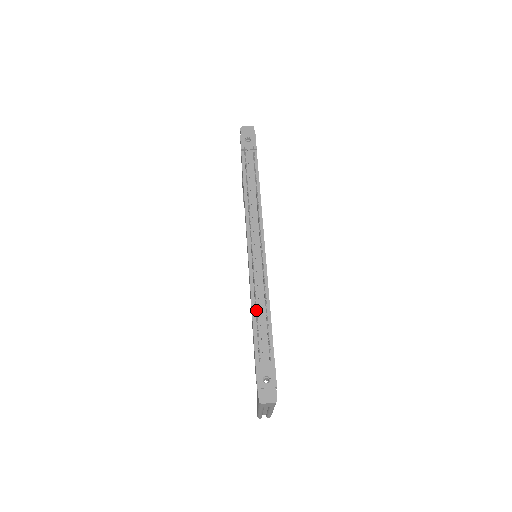
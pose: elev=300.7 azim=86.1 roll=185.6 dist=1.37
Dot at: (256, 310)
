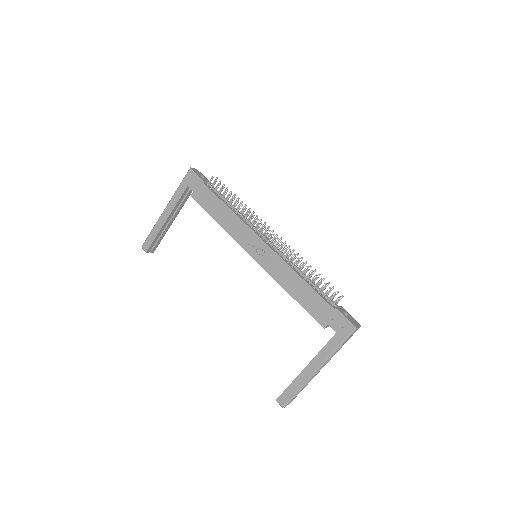
Dot at: occluded
